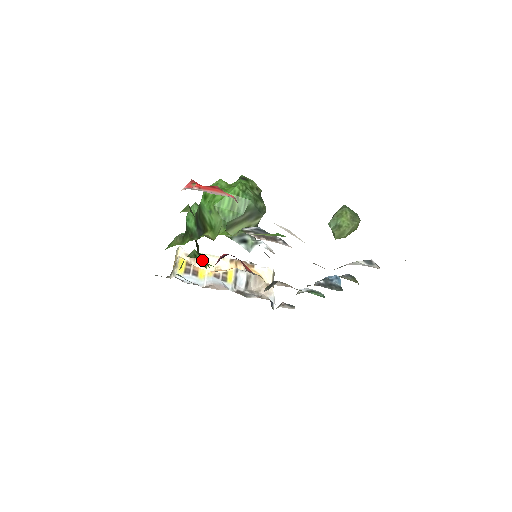
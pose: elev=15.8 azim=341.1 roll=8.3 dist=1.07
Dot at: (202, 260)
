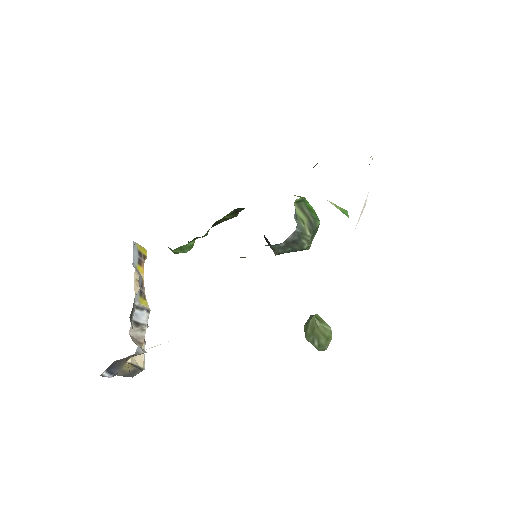
Dot at: (211, 227)
